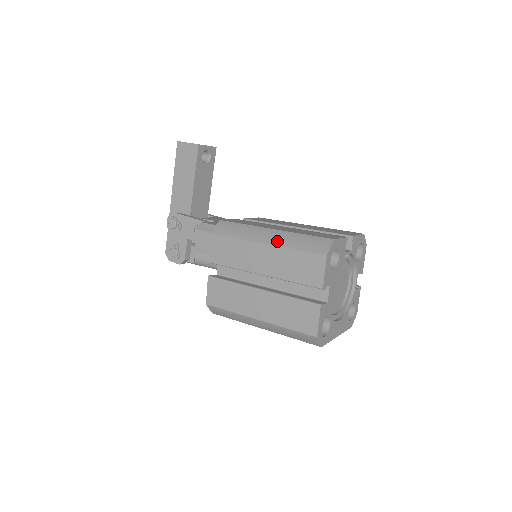
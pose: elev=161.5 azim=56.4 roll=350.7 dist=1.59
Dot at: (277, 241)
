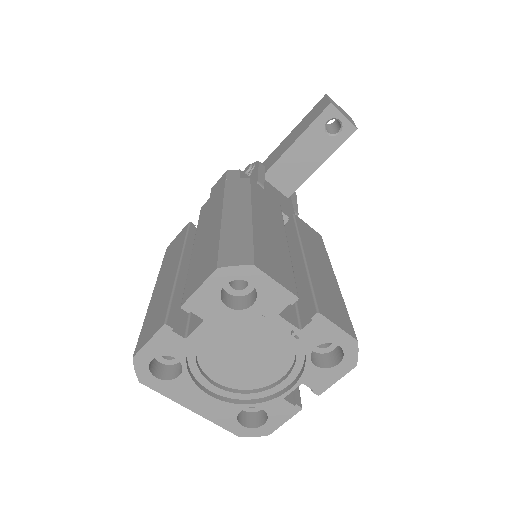
Dot at: (229, 221)
